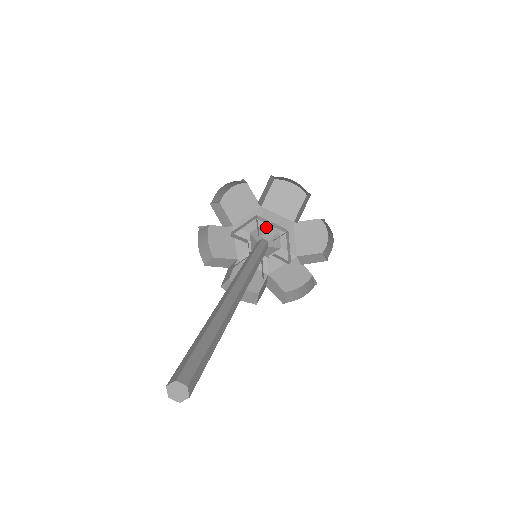
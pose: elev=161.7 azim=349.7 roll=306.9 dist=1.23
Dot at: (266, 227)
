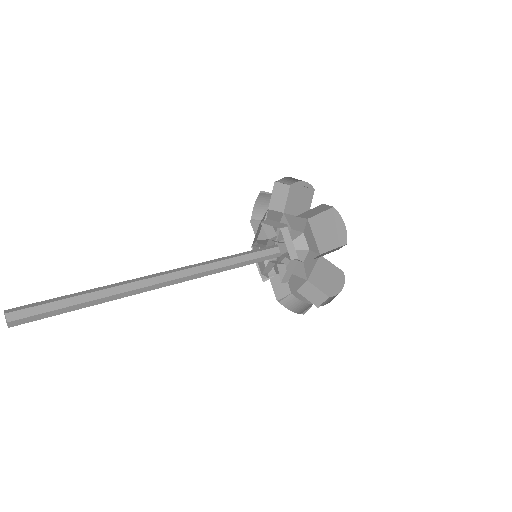
Dot at: (302, 237)
